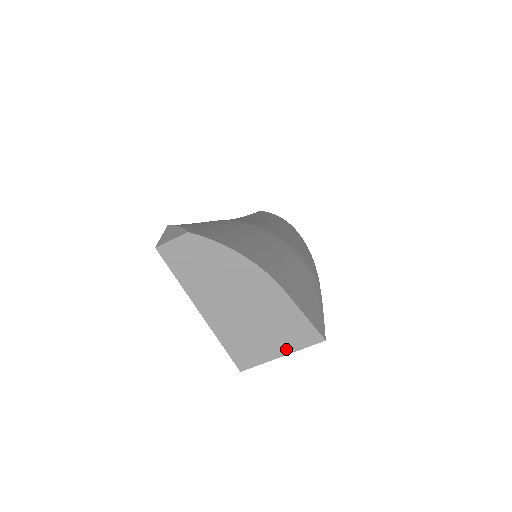
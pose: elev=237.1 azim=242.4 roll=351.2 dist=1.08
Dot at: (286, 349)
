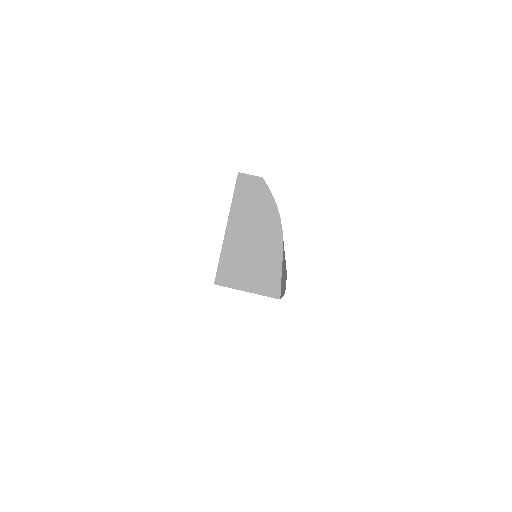
Dot at: (253, 288)
